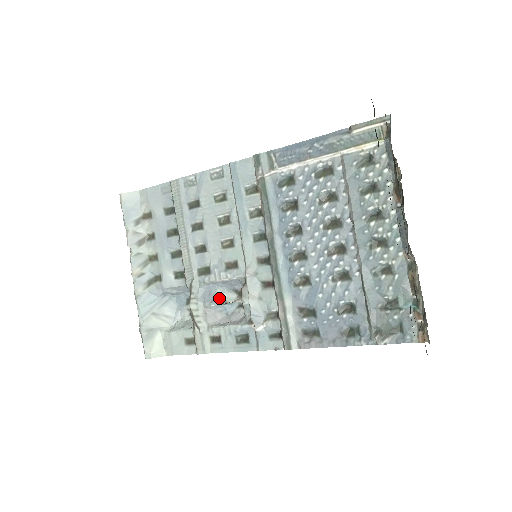
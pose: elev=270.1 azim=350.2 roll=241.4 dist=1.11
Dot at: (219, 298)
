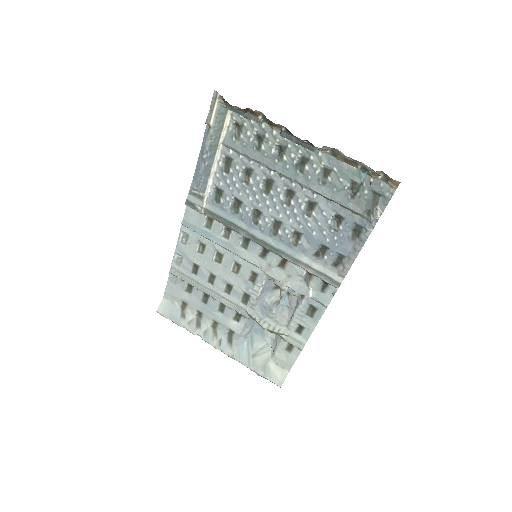
Dot at: (272, 304)
